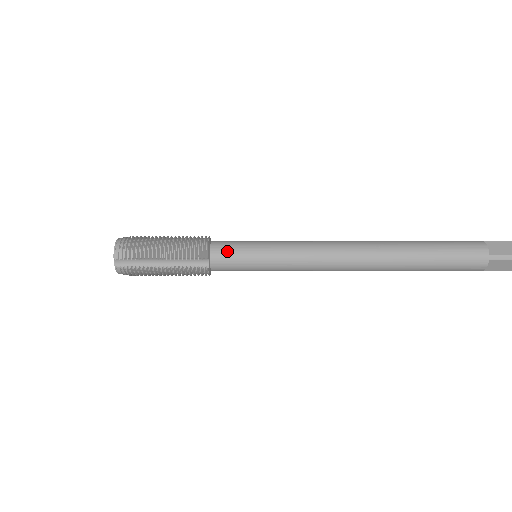
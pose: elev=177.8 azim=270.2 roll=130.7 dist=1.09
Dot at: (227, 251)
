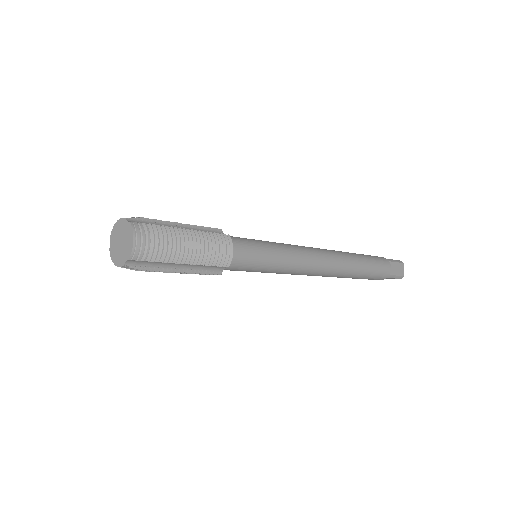
Dot at: (245, 258)
